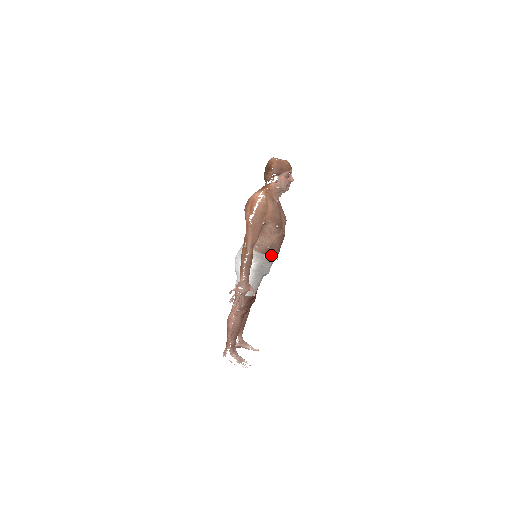
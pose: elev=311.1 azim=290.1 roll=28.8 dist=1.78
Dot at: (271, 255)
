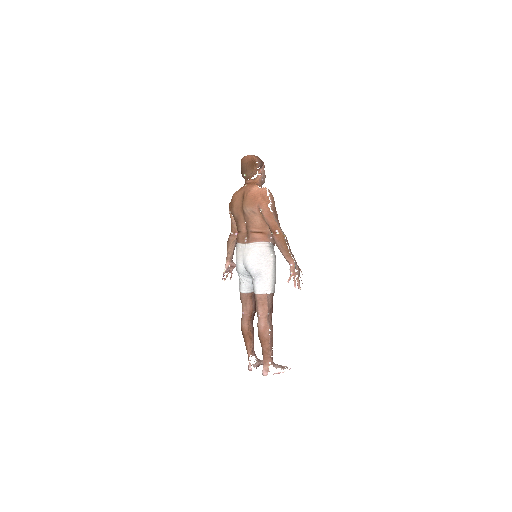
Dot at: (274, 245)
